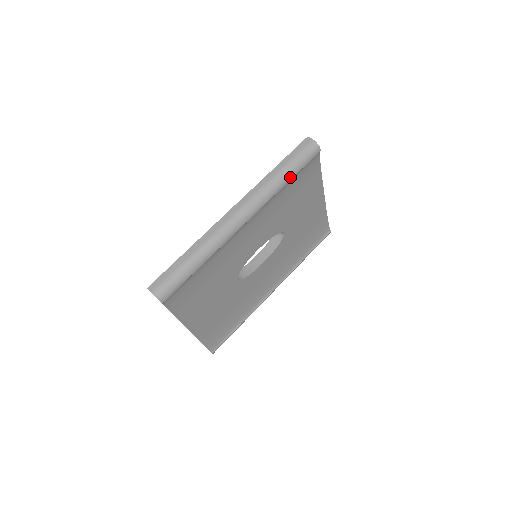
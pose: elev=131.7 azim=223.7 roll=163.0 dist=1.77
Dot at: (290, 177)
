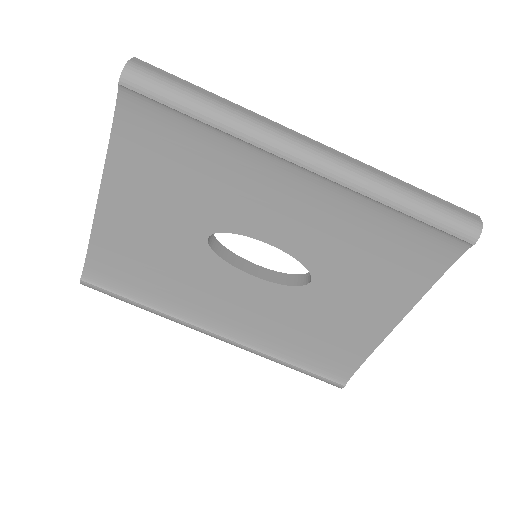
Dot at: (409, 209)
